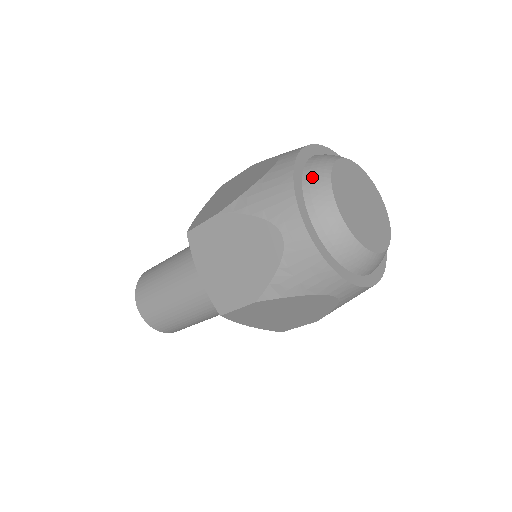
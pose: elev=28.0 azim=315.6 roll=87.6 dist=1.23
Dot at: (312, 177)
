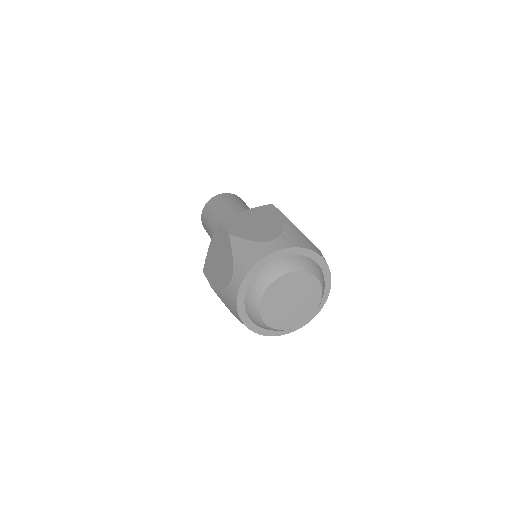
Dot at: (249, 305)
